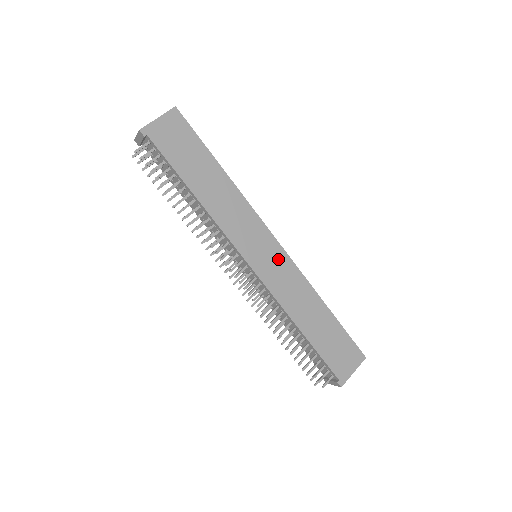
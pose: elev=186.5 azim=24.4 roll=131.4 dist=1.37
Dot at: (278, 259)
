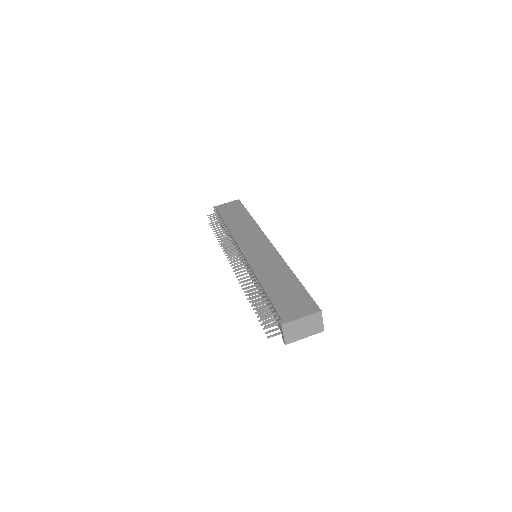
Dot at: (266, 250)
